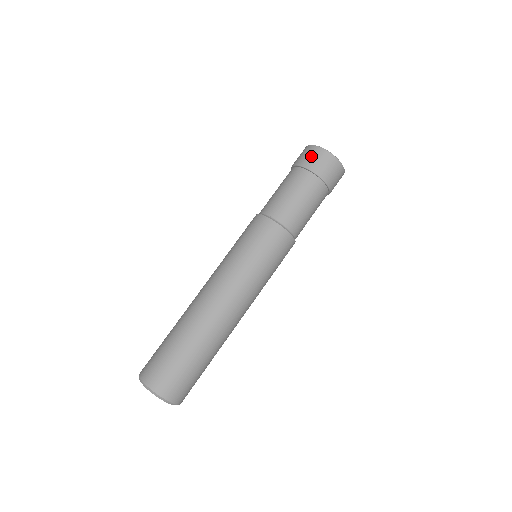
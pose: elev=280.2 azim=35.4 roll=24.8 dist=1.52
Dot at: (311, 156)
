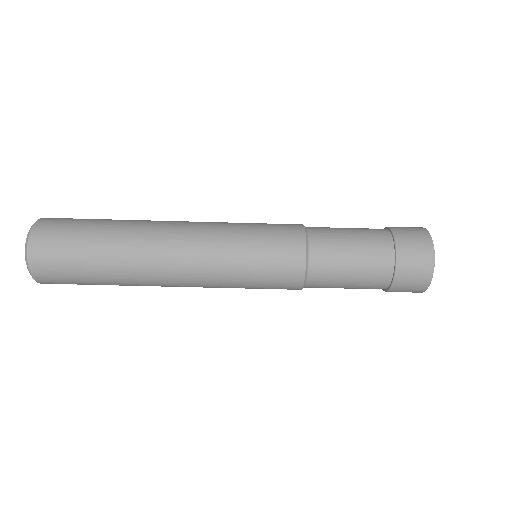
Dot at: (414, 239)
